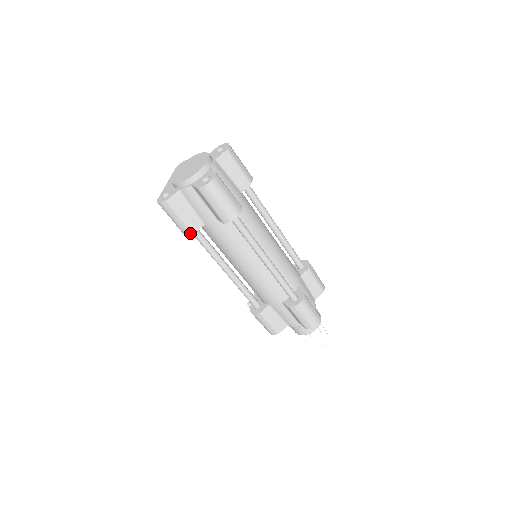
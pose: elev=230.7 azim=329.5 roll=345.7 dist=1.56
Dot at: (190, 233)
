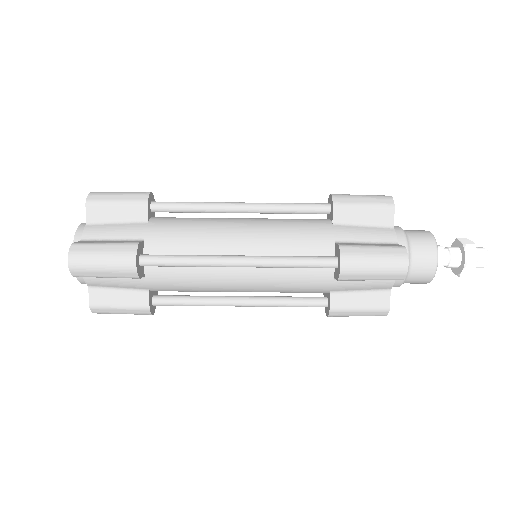
Dot at: (147, 311)
